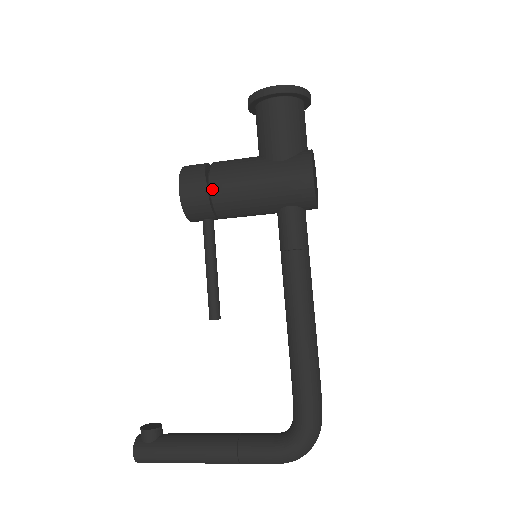
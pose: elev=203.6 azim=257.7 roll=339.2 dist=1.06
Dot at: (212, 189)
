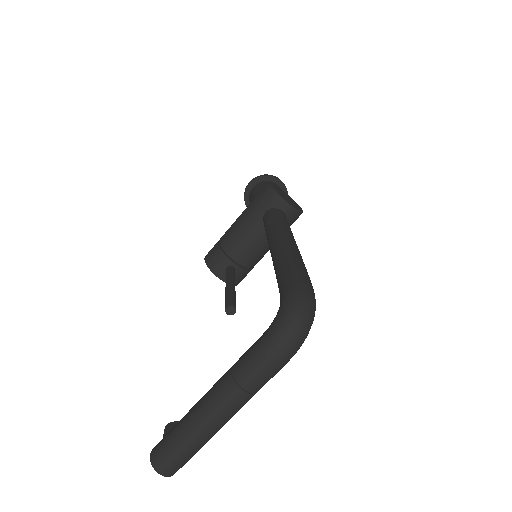
Dot at: (220, 241)
